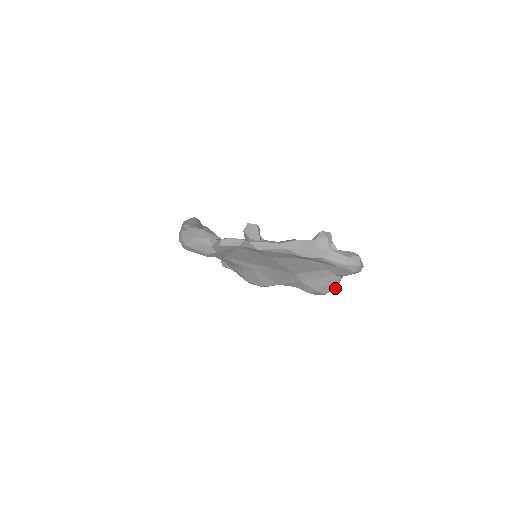
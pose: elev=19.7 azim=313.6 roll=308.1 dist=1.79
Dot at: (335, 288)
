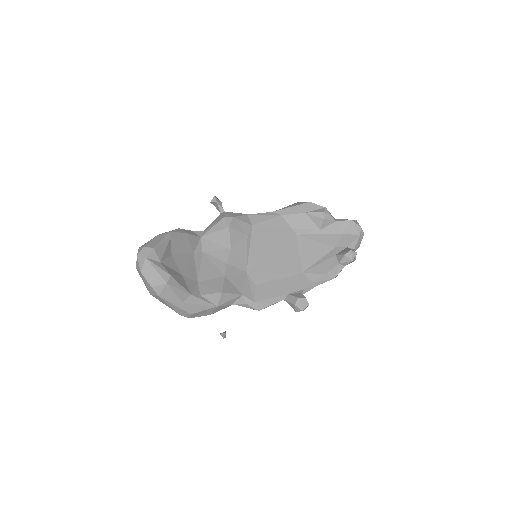
Dot at: occluded
